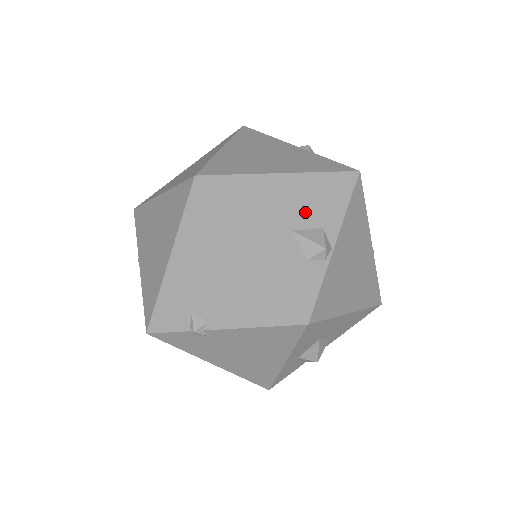
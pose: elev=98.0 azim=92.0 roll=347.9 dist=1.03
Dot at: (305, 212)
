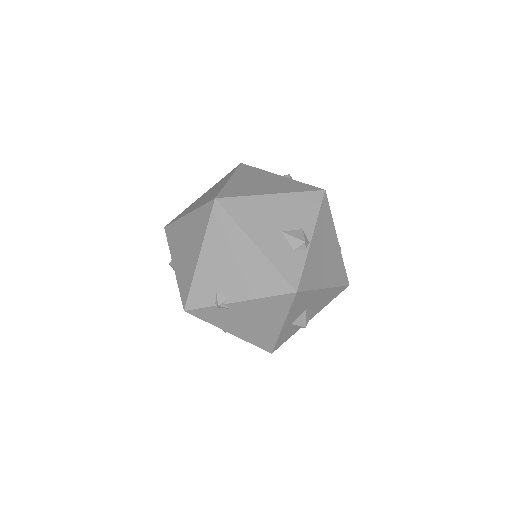
Dot at: (290, 219)
